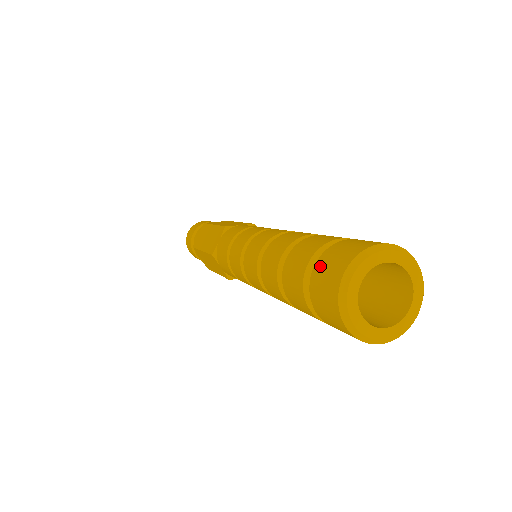
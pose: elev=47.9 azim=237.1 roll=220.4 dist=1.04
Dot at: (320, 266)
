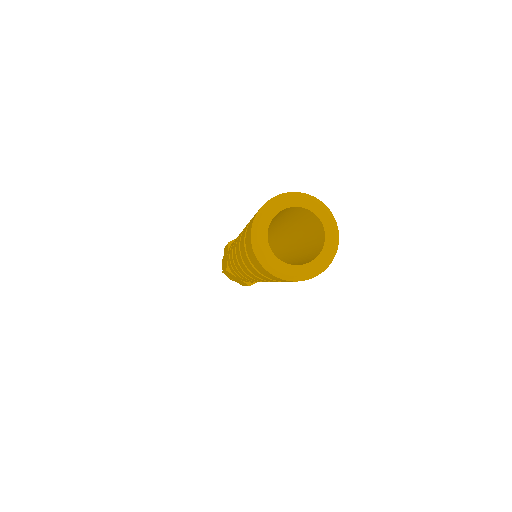
Dot at: (246, 235)
